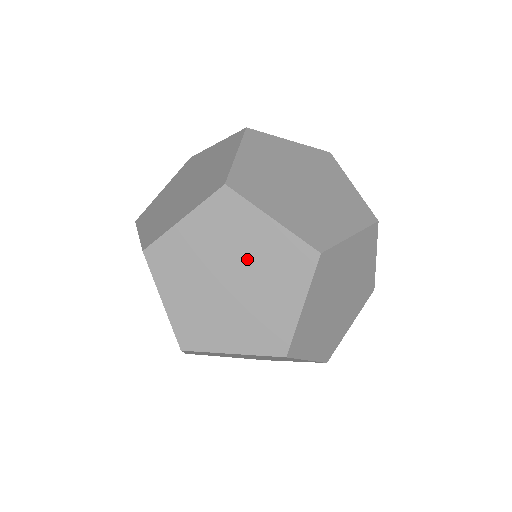
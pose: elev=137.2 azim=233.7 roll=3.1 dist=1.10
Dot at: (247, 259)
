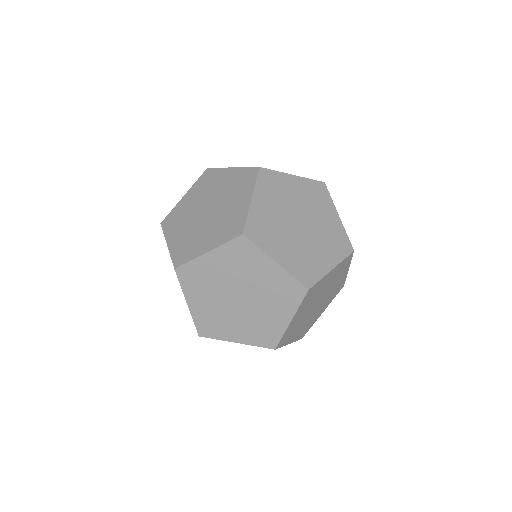
Dot at: (299, 204)
